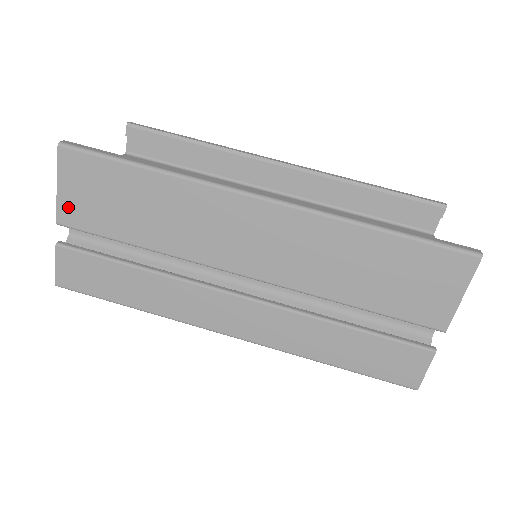
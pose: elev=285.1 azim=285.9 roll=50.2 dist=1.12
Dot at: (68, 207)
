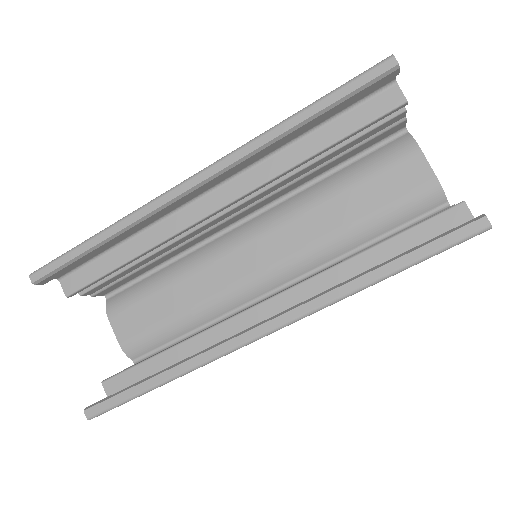
Dot at: occluded
